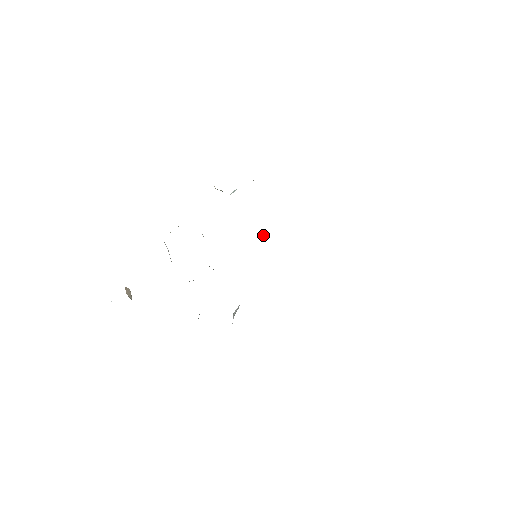
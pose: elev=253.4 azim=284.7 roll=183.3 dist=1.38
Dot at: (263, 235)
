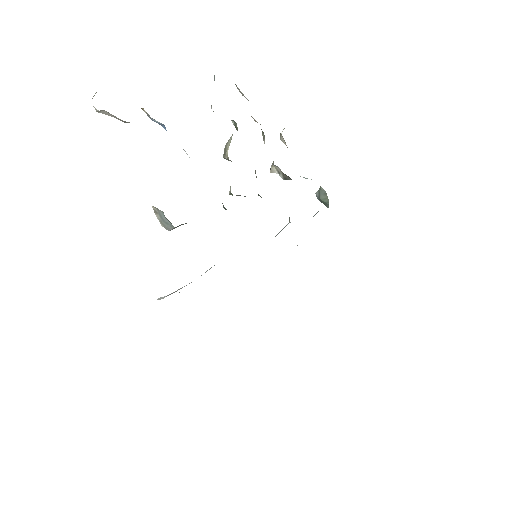
Dot at: occluded
